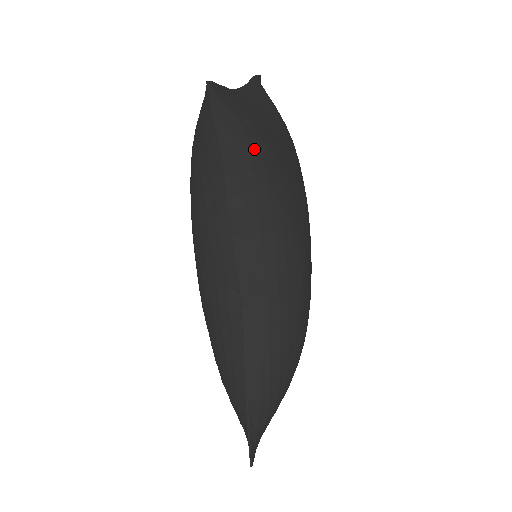
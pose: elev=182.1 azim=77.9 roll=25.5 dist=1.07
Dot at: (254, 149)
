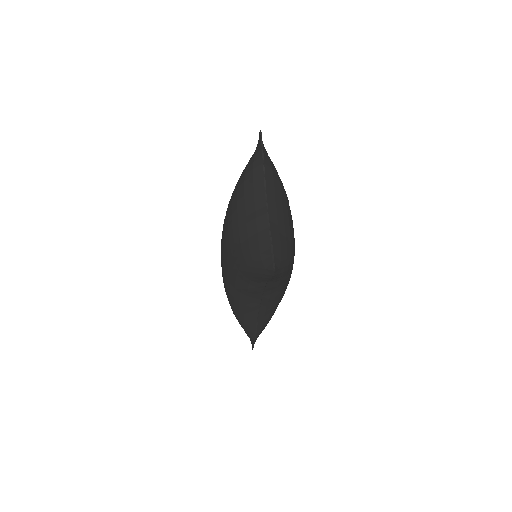
Dot at: (286, 269)
